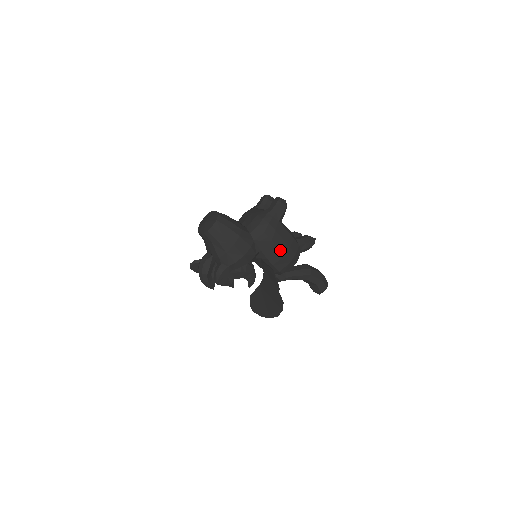
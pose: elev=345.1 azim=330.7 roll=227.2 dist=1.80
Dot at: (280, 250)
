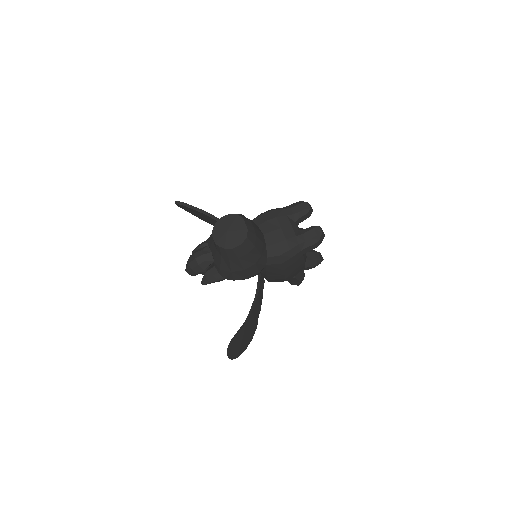
Dot at: (285, 276)
